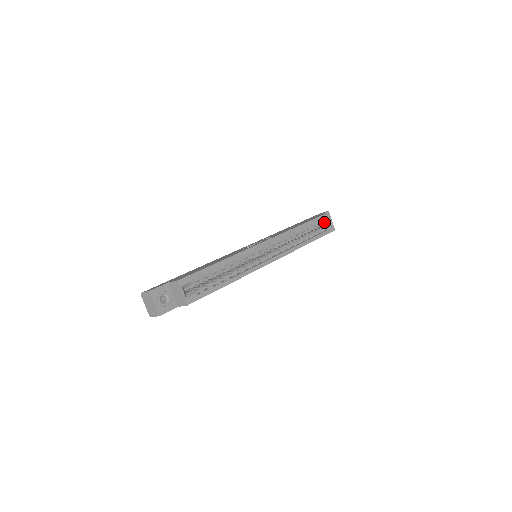
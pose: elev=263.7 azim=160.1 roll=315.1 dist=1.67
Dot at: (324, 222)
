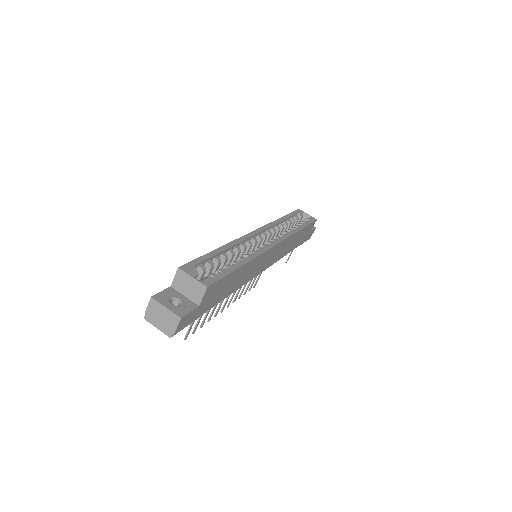
Dot at: (301, 220)
